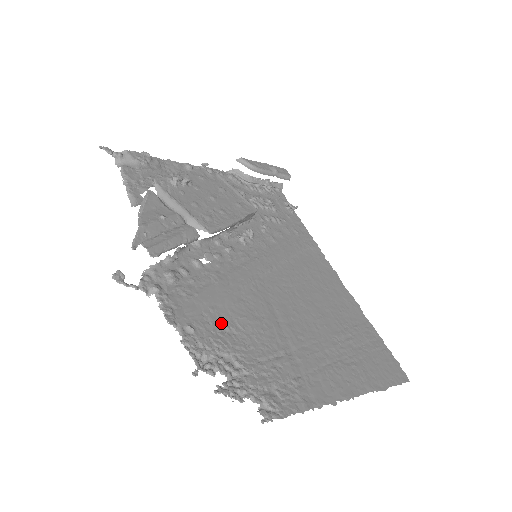
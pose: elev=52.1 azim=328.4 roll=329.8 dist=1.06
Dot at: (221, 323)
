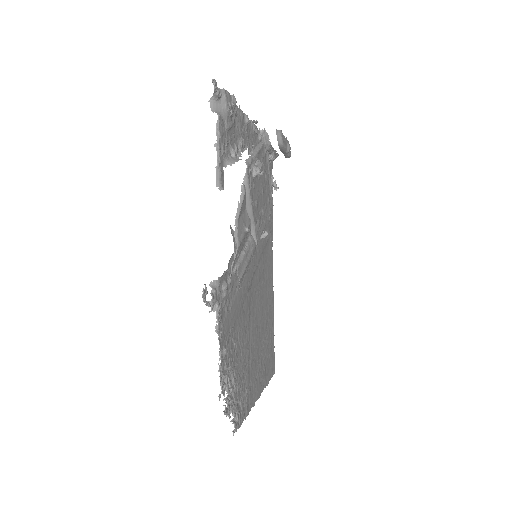
Dot at: (234, 339)
